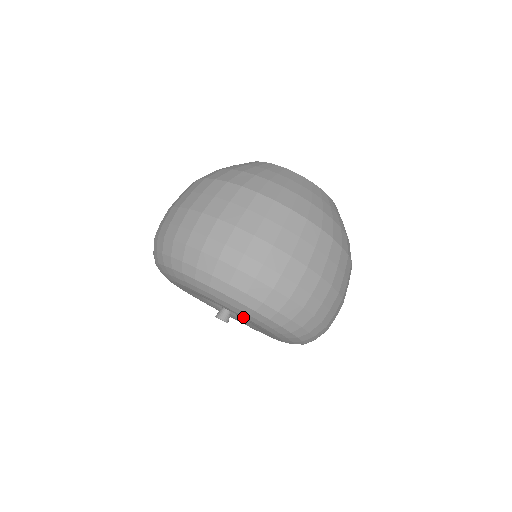
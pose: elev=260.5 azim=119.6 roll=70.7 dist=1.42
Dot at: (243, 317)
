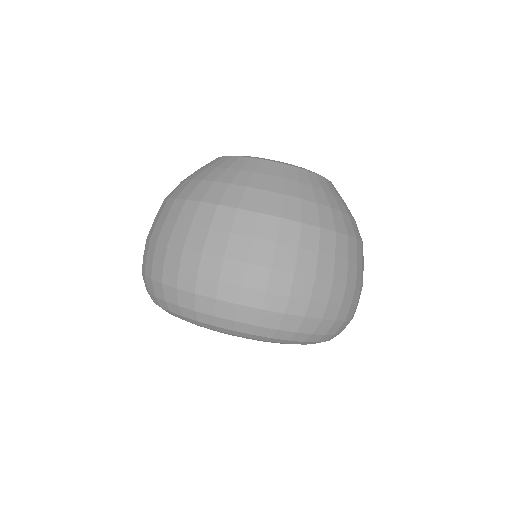
Dot at: occluded
